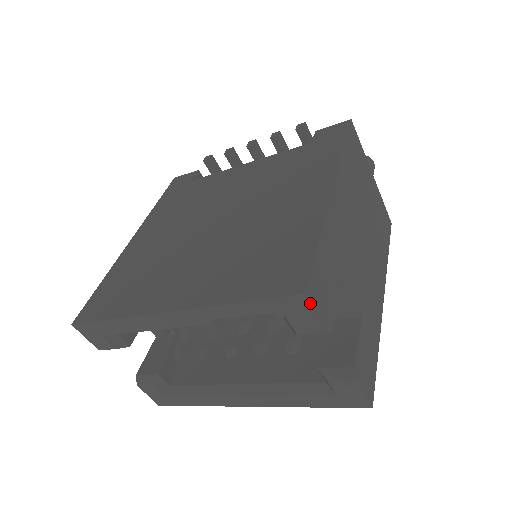
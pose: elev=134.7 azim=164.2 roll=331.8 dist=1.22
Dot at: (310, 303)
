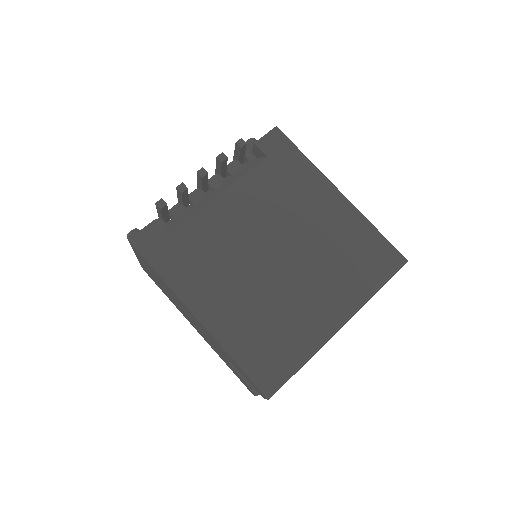
Dot at: occluded
